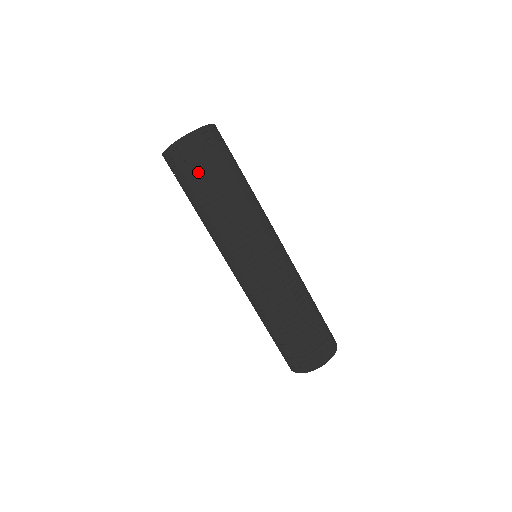
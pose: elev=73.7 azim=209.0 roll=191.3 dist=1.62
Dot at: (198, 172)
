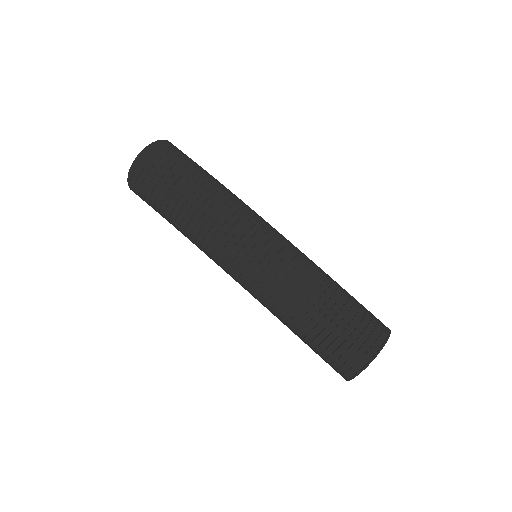
Dot at: (165, 177)
